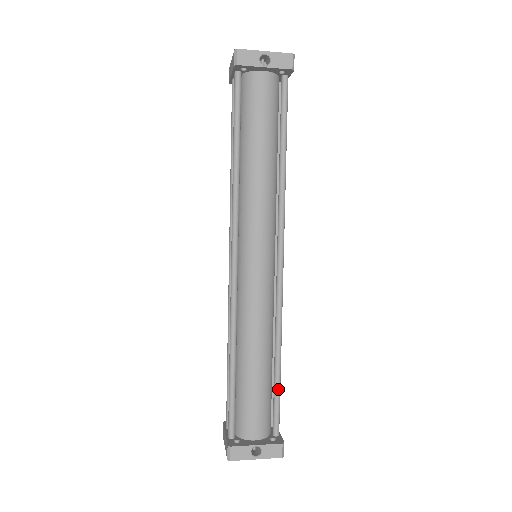
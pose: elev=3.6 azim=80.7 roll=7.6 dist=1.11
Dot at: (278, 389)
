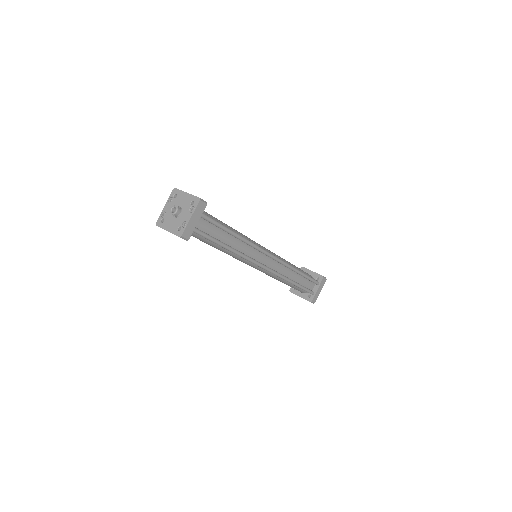
Dot at: occluded
